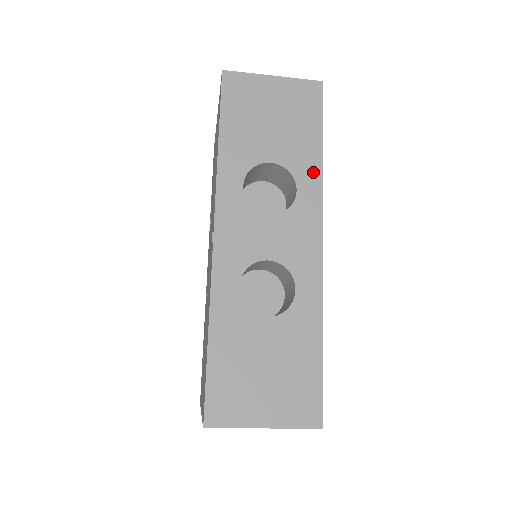
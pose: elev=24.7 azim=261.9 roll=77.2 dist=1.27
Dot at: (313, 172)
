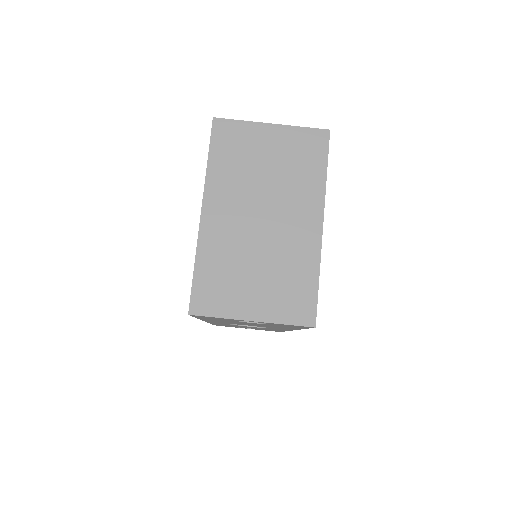
Dot at: occluded
